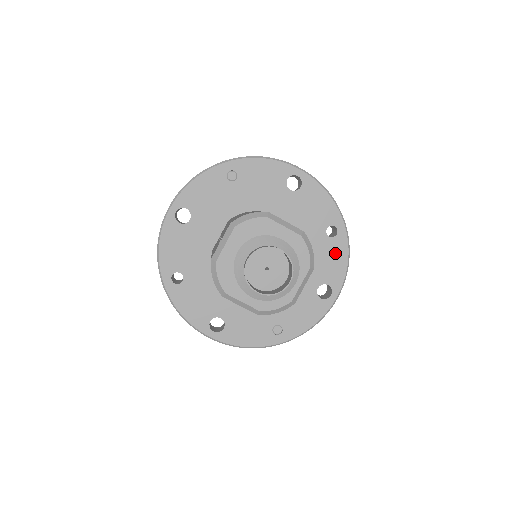
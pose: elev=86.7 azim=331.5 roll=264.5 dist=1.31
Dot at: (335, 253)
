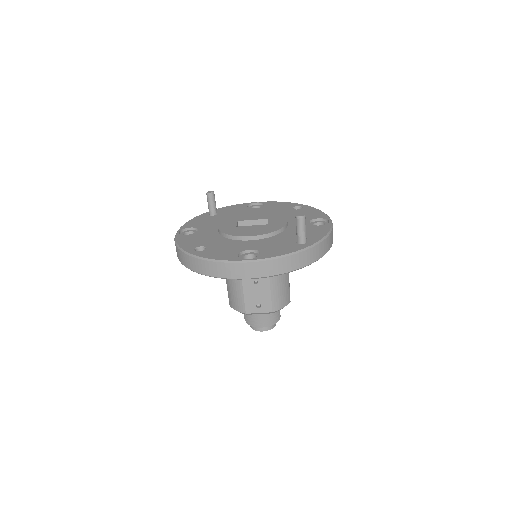
Dot at: occluded
